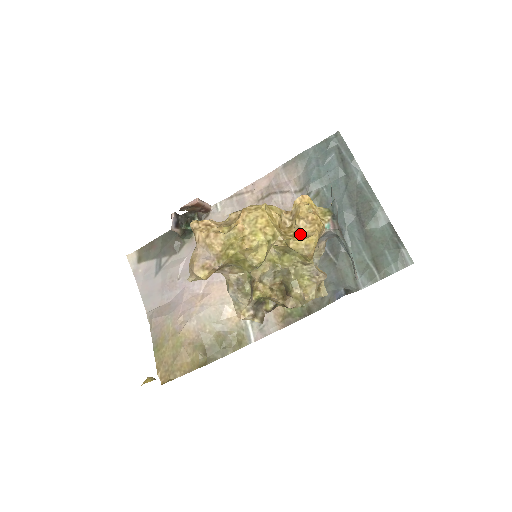
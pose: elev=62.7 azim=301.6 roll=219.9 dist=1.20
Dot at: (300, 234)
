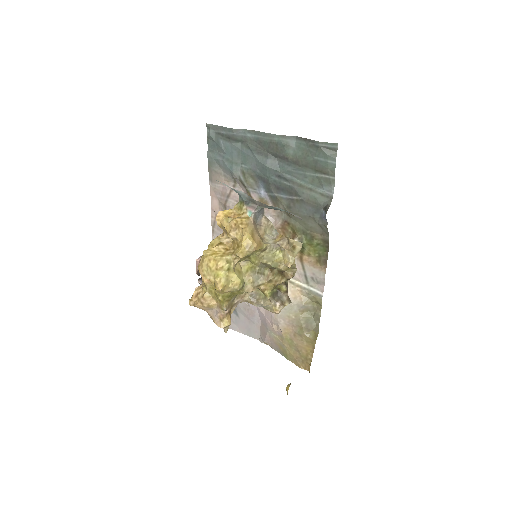
Dot at: (239, 241)
